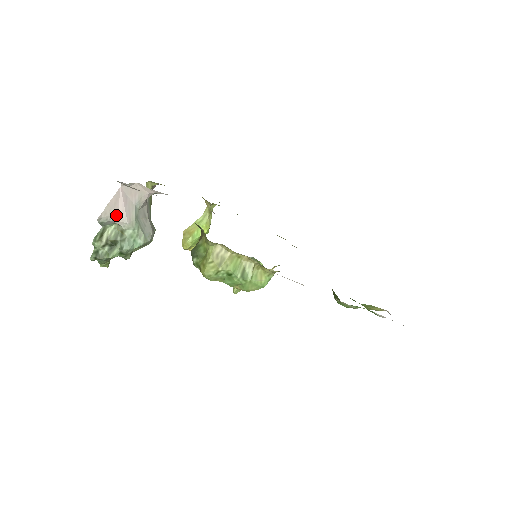
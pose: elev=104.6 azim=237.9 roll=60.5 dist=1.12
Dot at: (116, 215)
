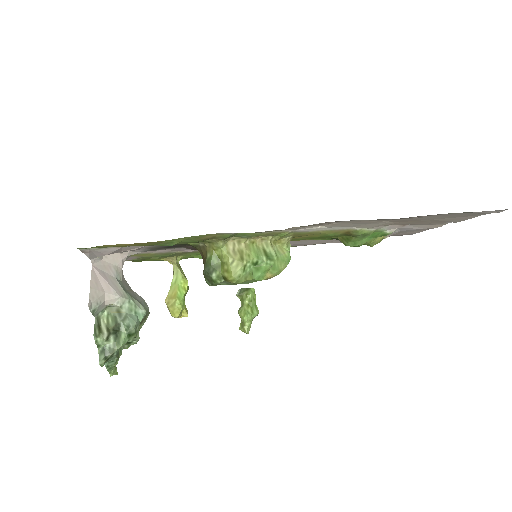
Dot at: (104, 295)
